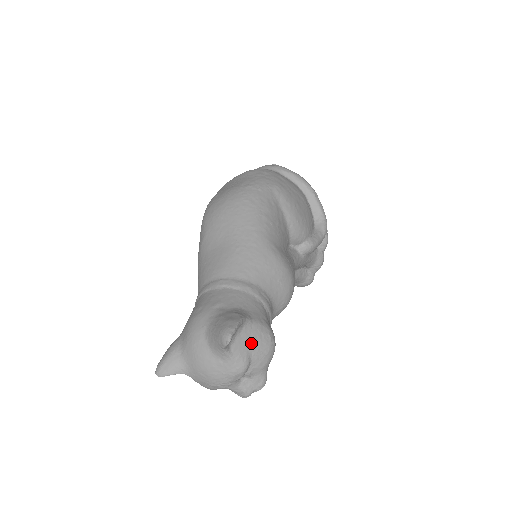
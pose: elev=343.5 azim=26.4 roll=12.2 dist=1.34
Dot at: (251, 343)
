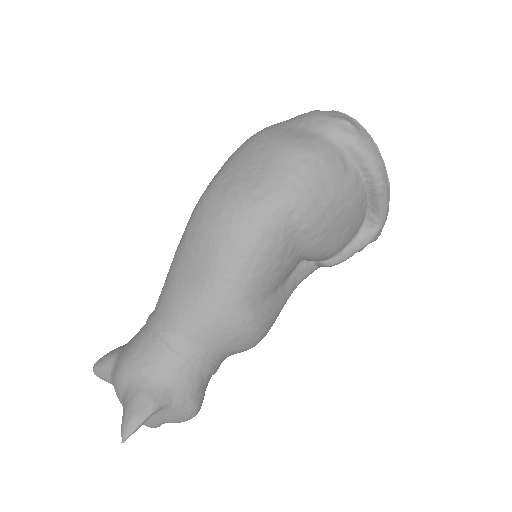
Dot at: (165, 418)
